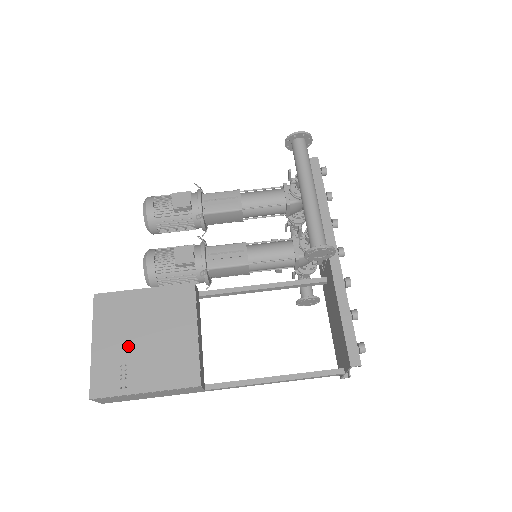
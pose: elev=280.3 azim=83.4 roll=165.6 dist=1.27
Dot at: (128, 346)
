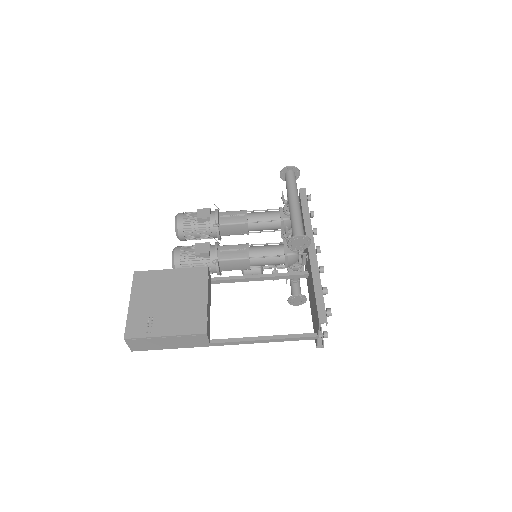
Dot at: (156, 305)
